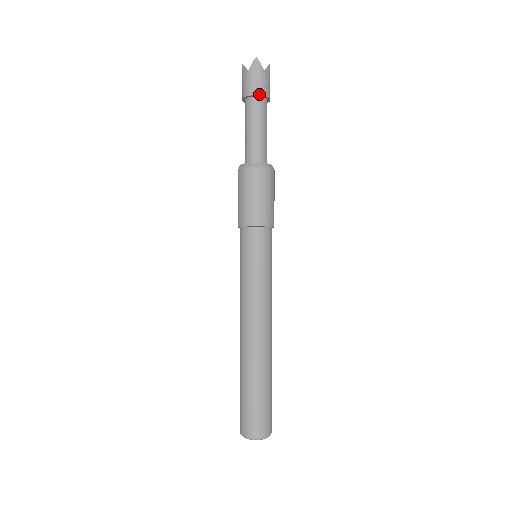
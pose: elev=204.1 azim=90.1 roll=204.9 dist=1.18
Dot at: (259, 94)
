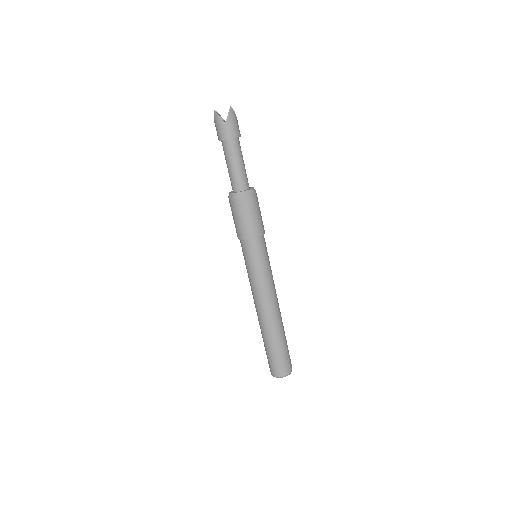
Dot at: (223, 139)
